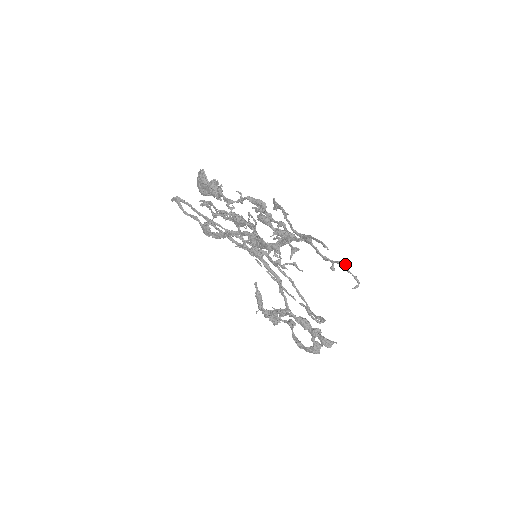
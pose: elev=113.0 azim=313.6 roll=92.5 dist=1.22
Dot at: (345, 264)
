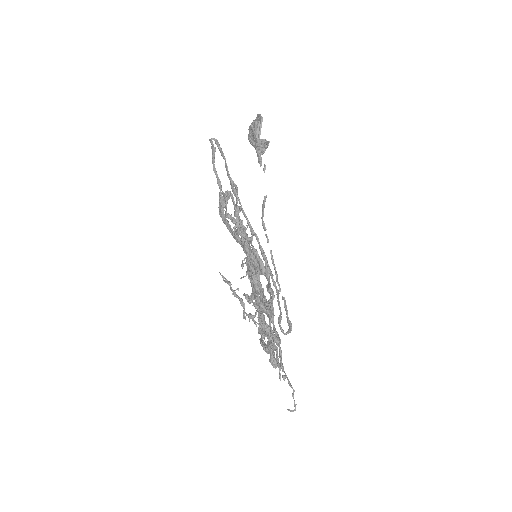
Dot at: (293, 389)
